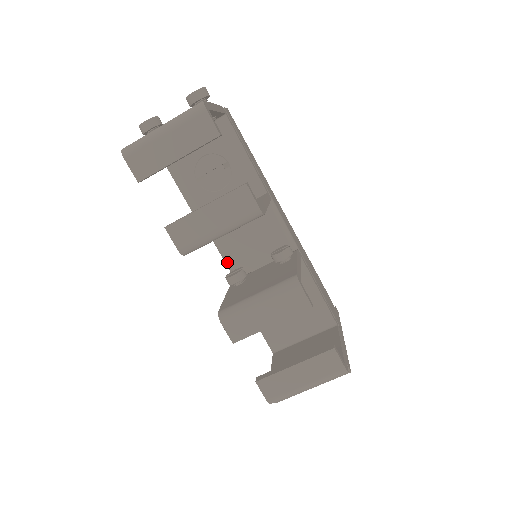
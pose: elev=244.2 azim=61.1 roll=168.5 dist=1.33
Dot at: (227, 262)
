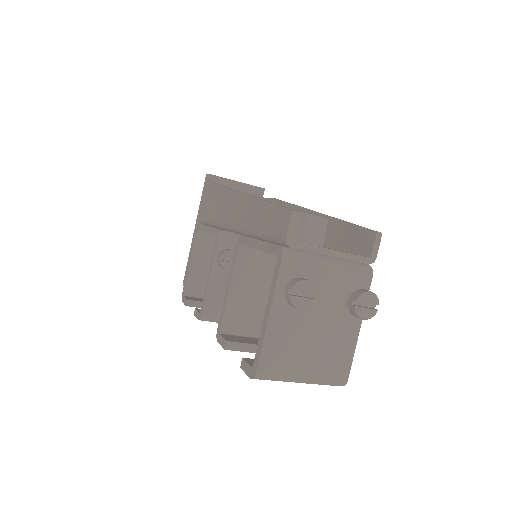
Dot at: occluded
